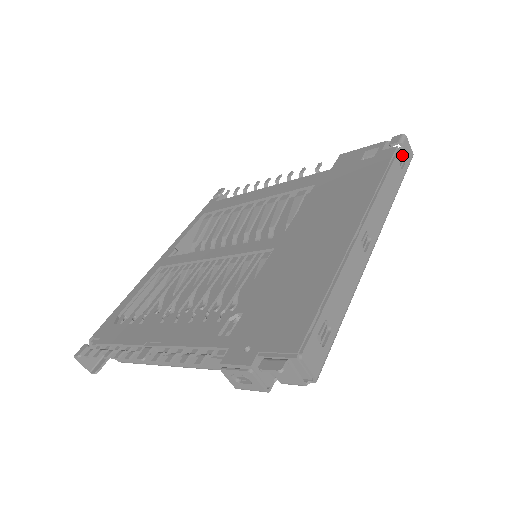
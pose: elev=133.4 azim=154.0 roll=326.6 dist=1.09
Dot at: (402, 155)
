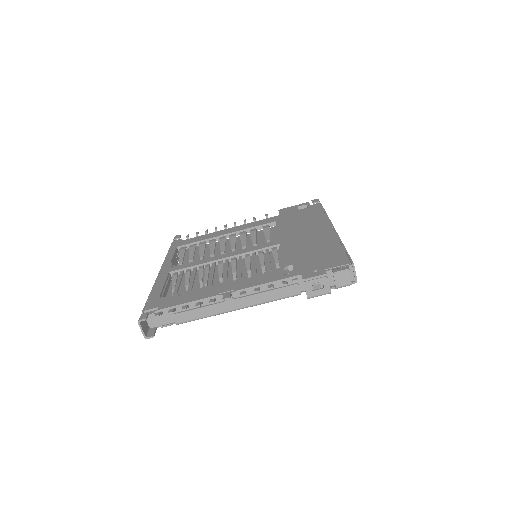
Dot at: occluded
